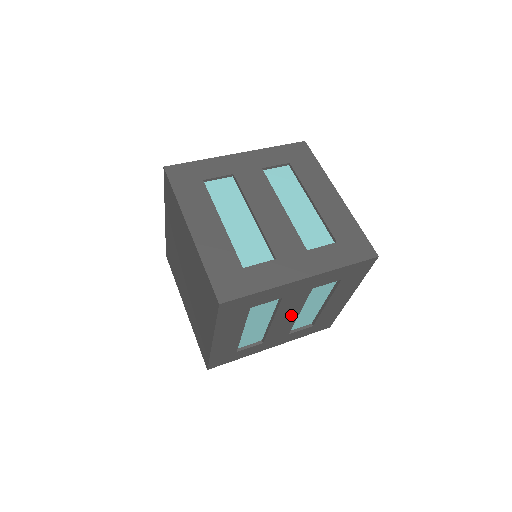
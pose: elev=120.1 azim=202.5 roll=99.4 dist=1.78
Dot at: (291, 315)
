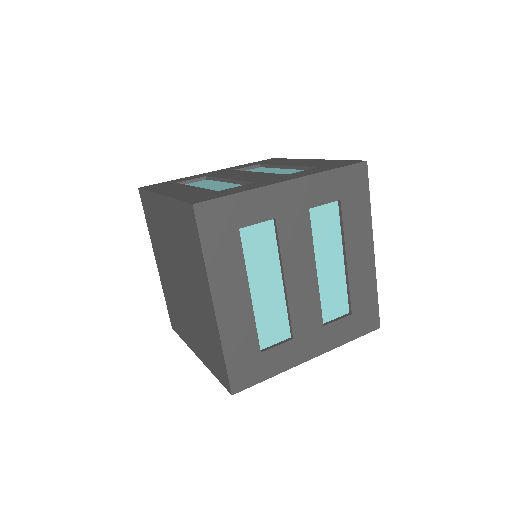
Dot at: (306, 271)
